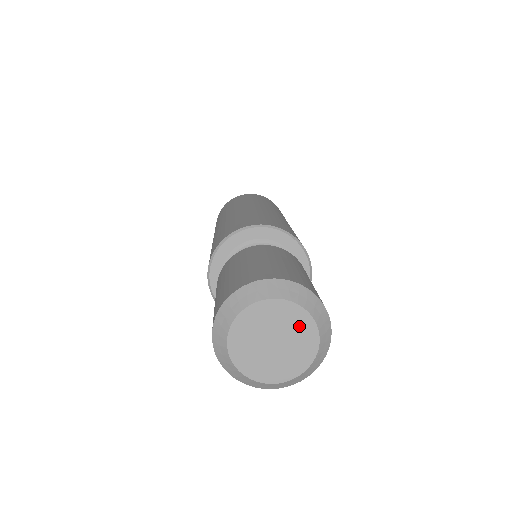
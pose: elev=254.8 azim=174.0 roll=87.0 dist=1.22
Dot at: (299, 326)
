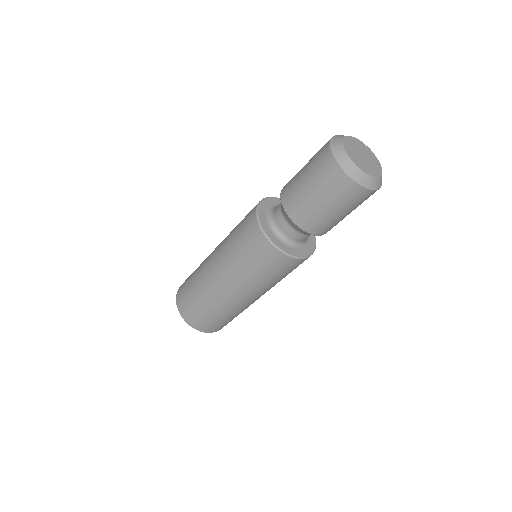
Dot at: (368, 152)
